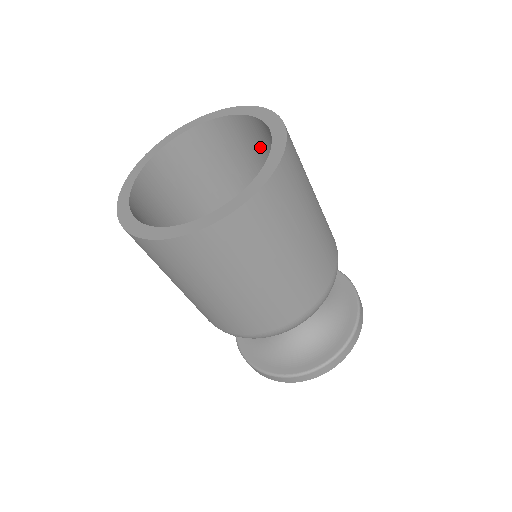
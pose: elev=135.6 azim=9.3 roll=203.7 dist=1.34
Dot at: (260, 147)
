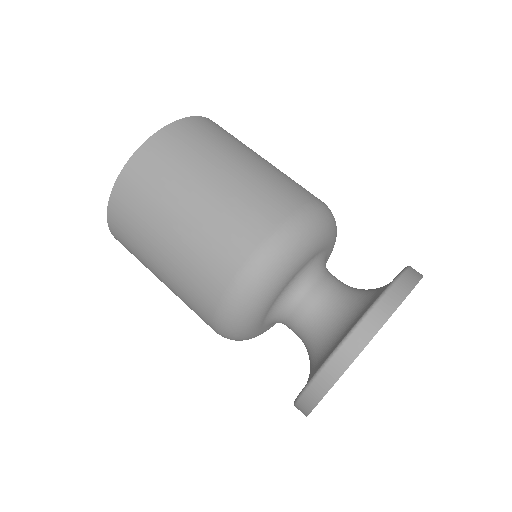
Dot at: occluded
